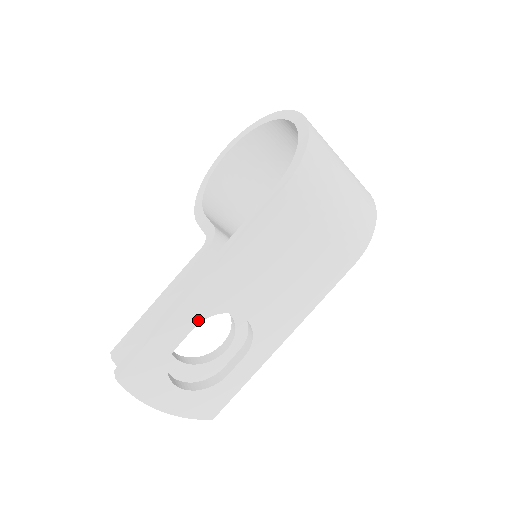
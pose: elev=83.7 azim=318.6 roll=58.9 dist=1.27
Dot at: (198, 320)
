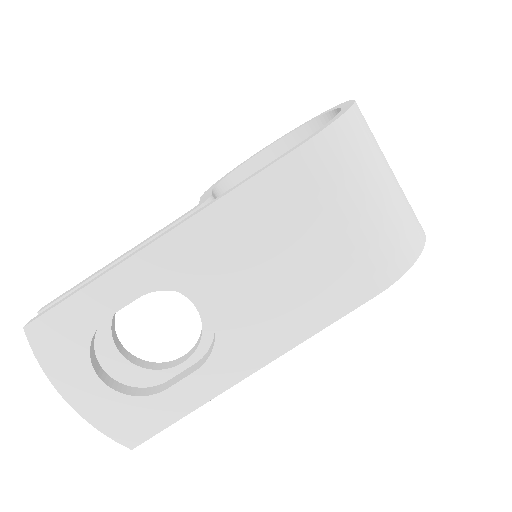
Dot at: (147, 288)
